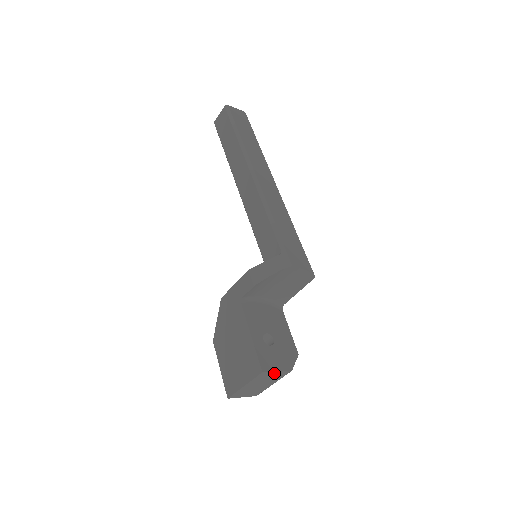
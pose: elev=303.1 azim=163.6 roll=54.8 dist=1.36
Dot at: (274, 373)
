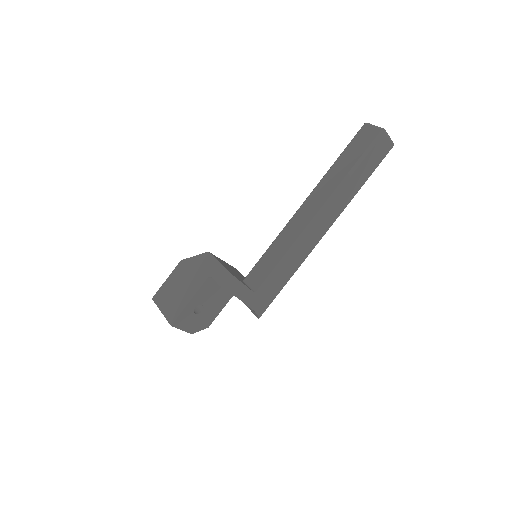
Dot at: (180, 328)
